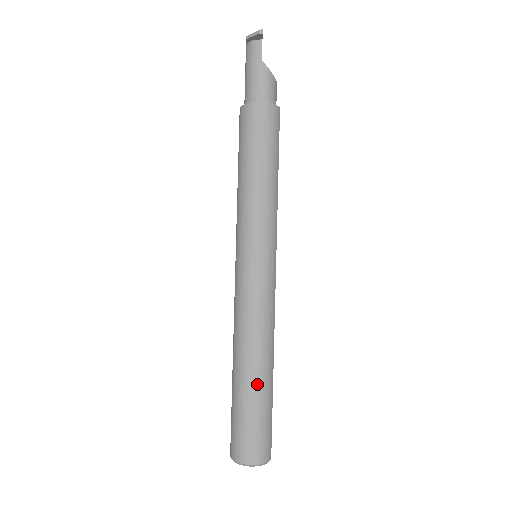
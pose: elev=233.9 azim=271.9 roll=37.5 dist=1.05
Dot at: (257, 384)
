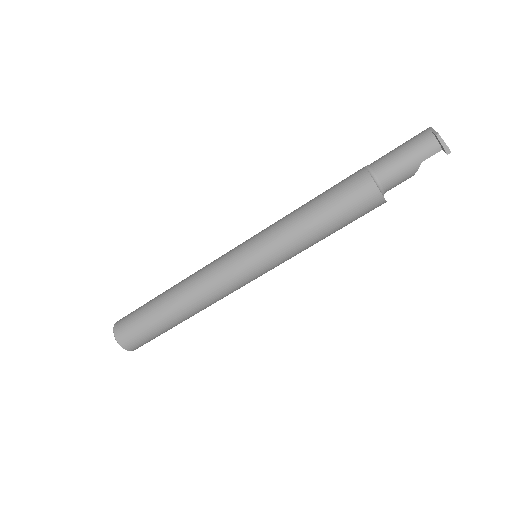
Dot at: (173, 321)
